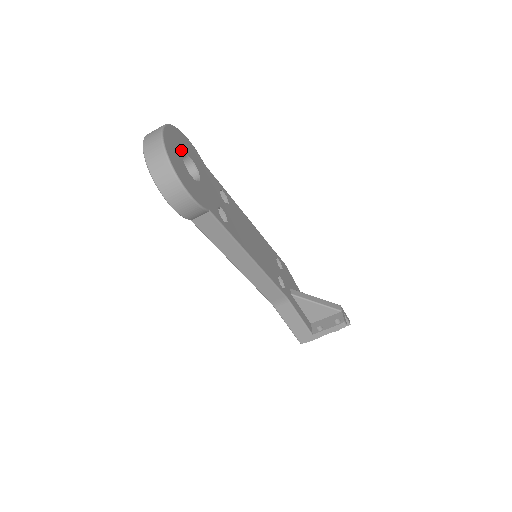
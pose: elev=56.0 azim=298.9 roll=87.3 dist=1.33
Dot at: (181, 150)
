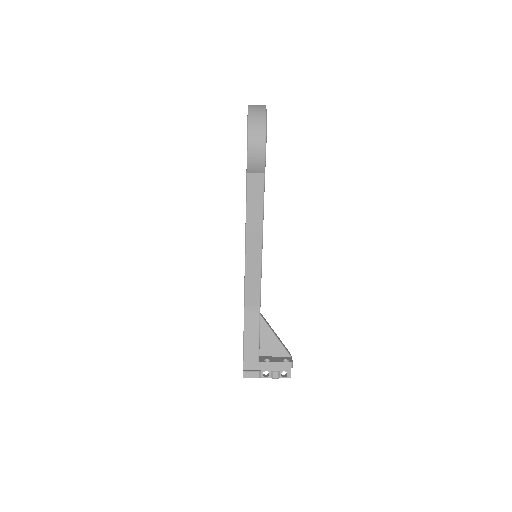
Dot at: occluded
